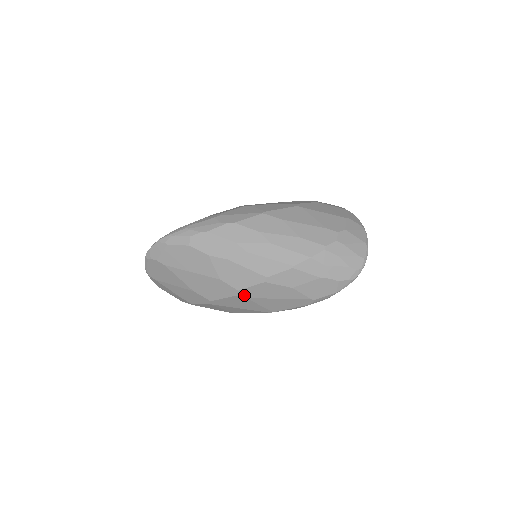
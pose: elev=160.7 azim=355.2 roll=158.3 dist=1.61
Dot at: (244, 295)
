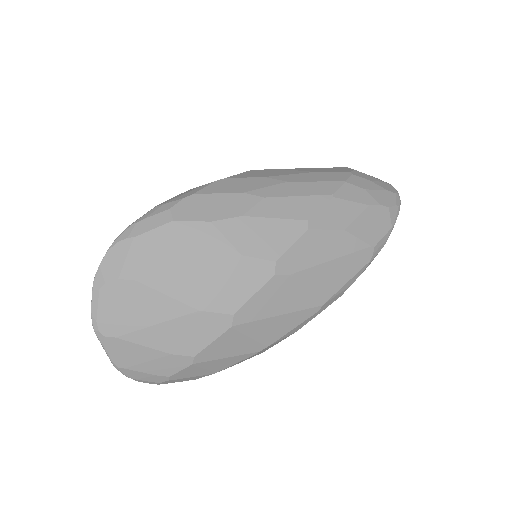
Dot at: (285, 269)
